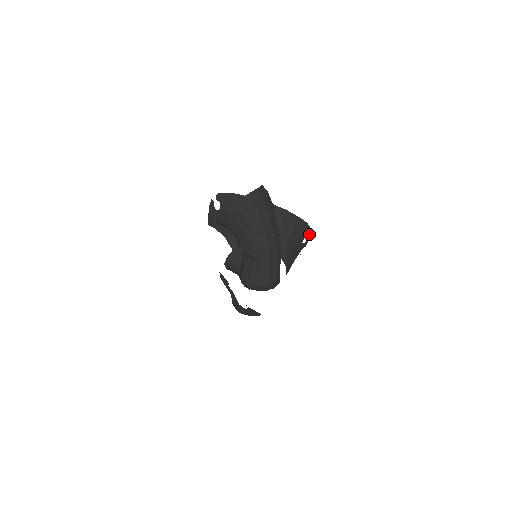
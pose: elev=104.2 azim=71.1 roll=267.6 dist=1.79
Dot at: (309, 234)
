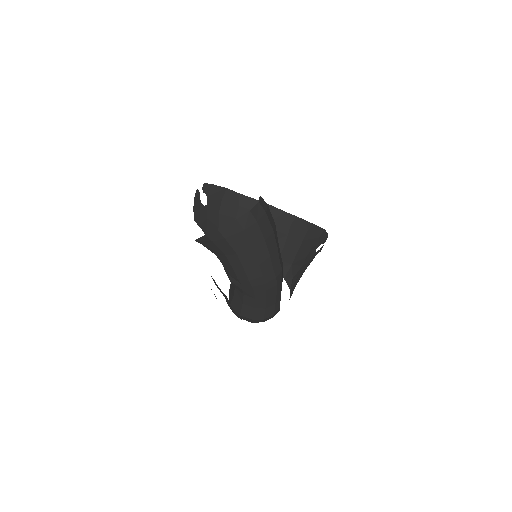
Dot at: (326, 239)
